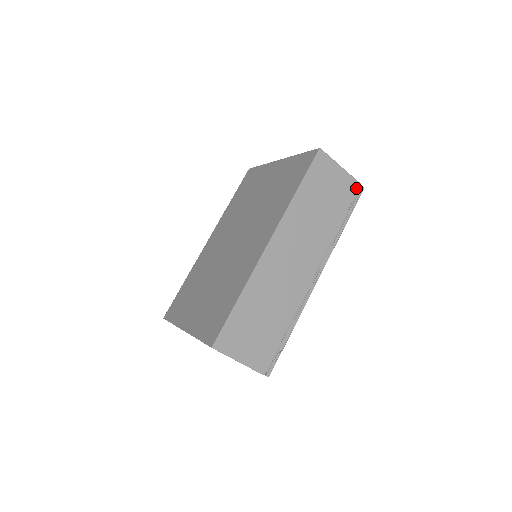
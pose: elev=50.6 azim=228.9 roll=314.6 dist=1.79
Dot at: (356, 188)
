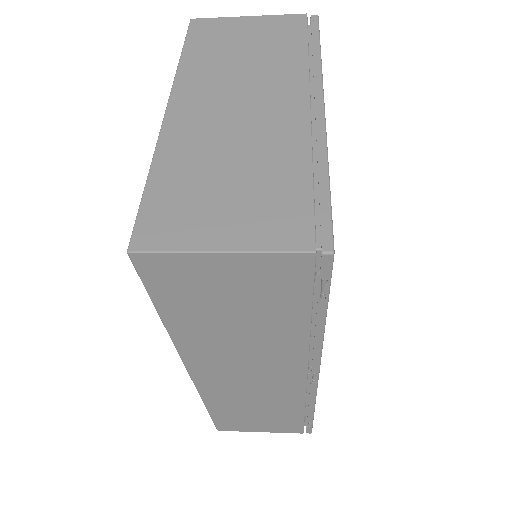
Dot at: (304, 265)
